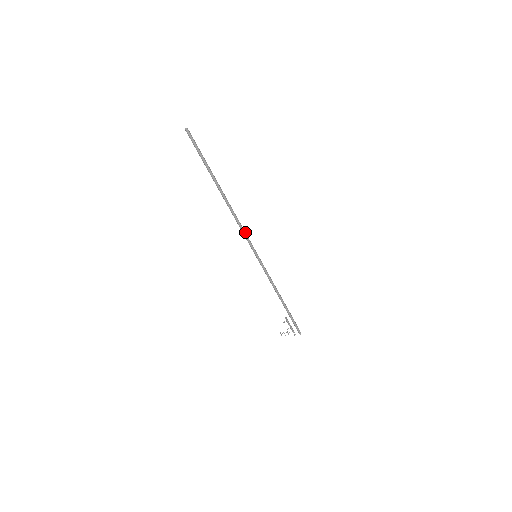
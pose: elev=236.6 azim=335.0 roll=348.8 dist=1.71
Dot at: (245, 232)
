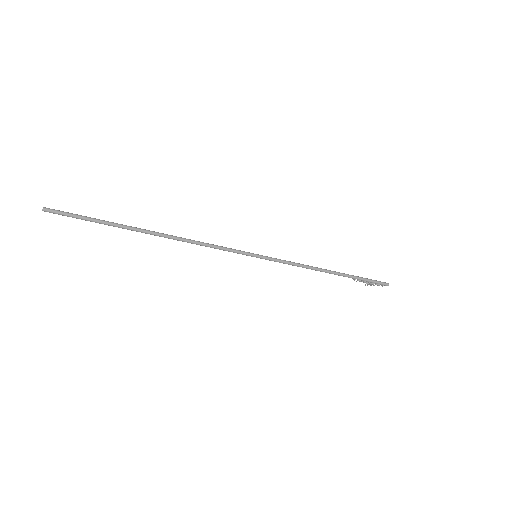
Dot at: (218, 247)
